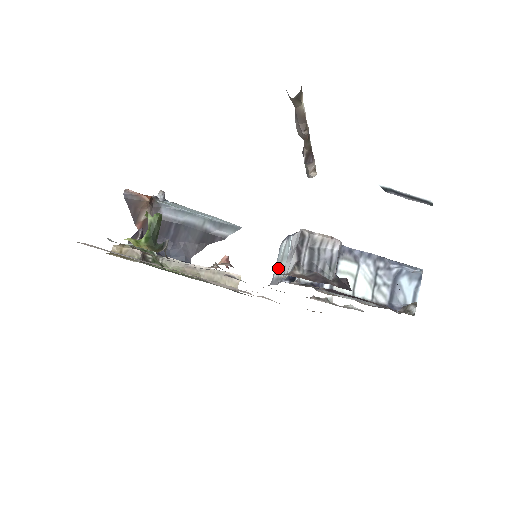
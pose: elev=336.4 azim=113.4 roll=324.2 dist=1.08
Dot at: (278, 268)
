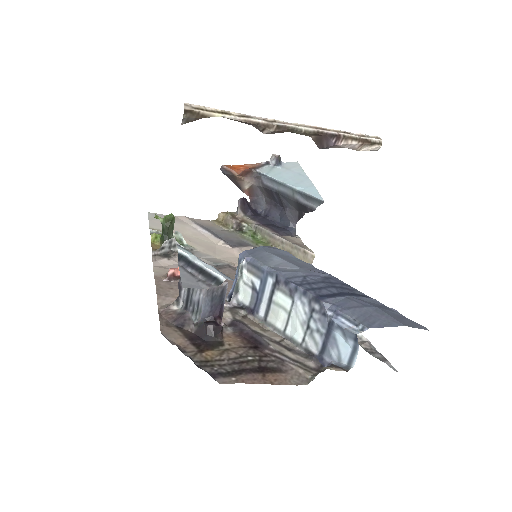
Dot at: occluded
